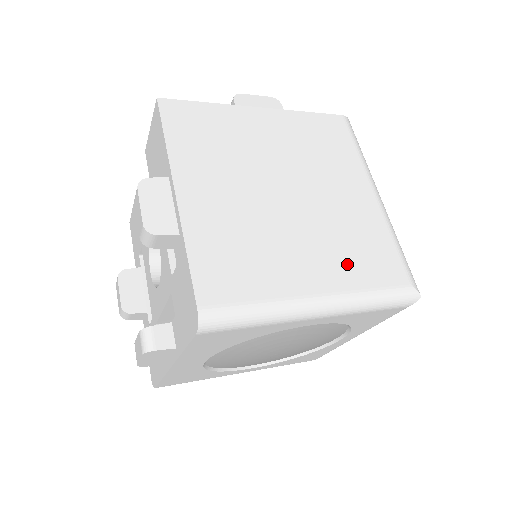
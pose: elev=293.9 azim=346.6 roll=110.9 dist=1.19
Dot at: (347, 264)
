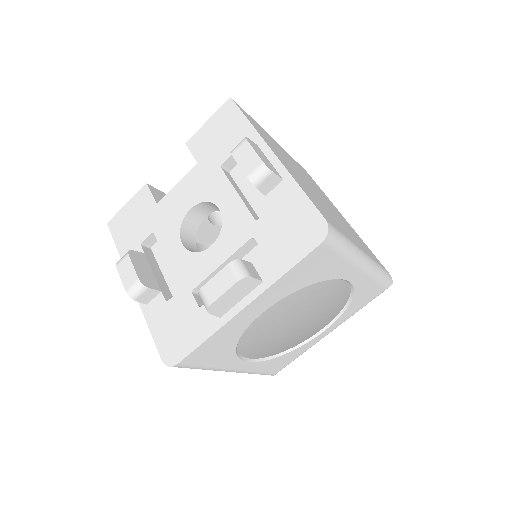
Dot at: (361, 244)
